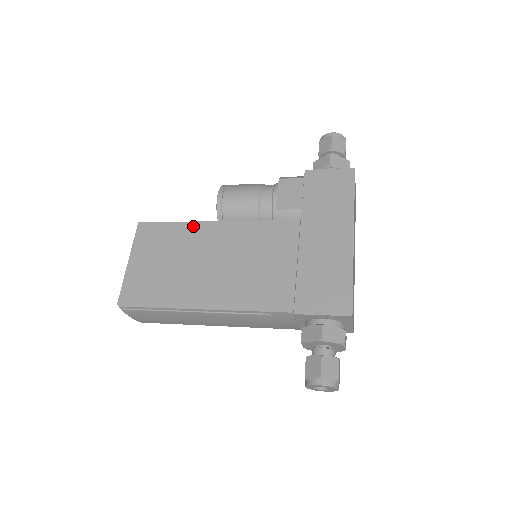
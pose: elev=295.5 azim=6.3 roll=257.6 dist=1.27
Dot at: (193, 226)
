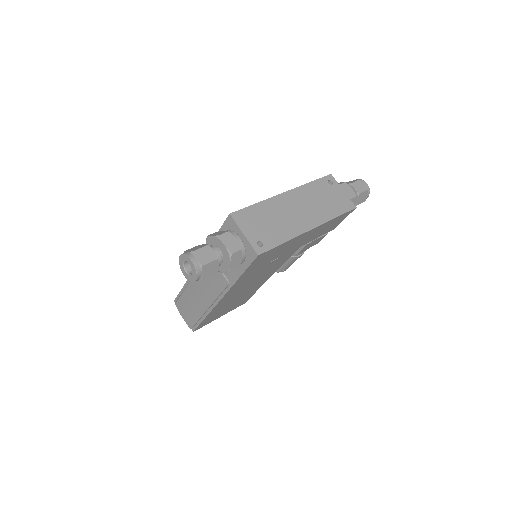
Dot at: occluded
